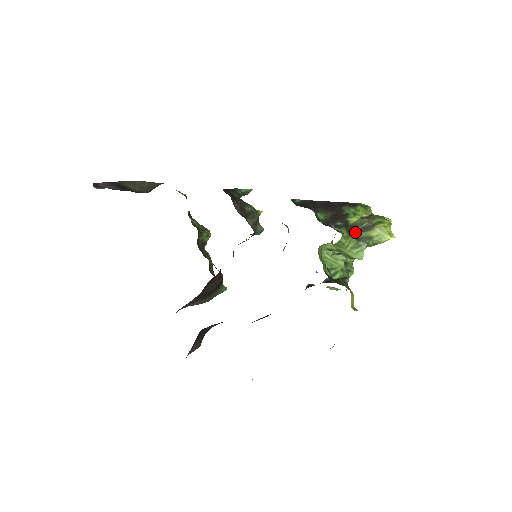
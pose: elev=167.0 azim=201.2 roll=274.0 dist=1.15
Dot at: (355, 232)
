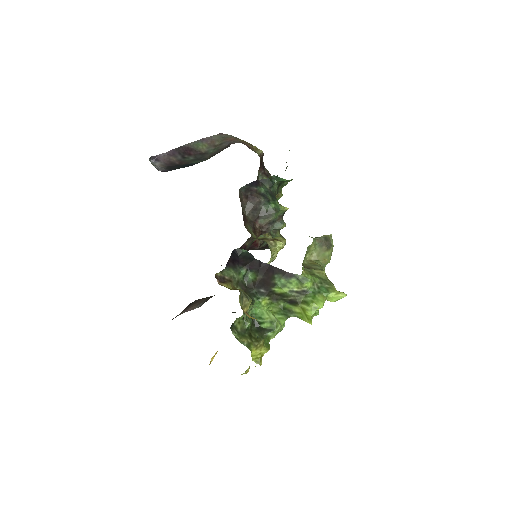
Dot at: (283, 300)
